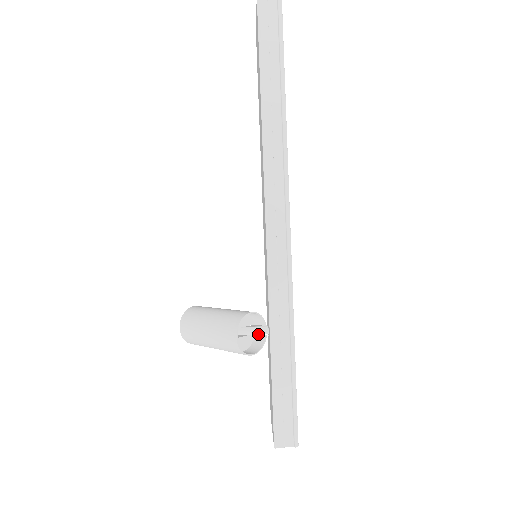
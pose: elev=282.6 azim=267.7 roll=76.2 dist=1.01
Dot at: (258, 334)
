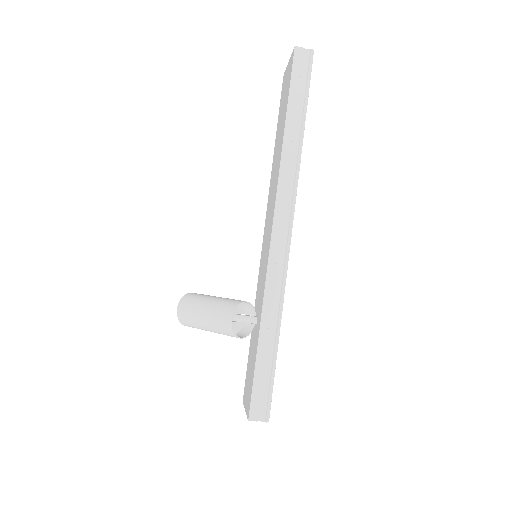
Dot at: (247, 322)
